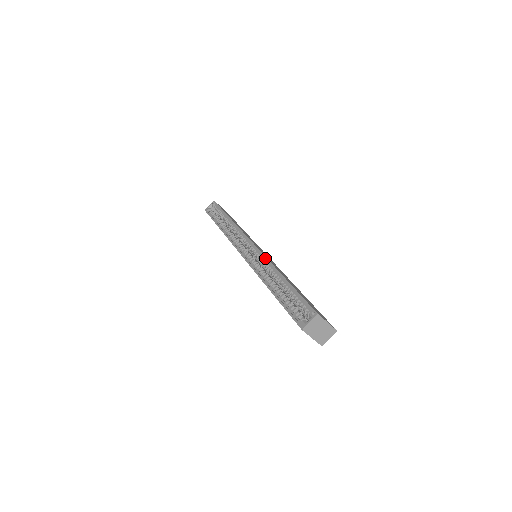
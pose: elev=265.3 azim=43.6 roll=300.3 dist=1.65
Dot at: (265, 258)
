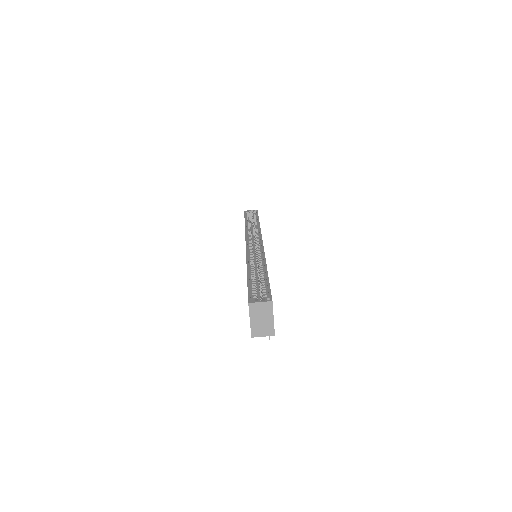
Dot at: (263, 253)
